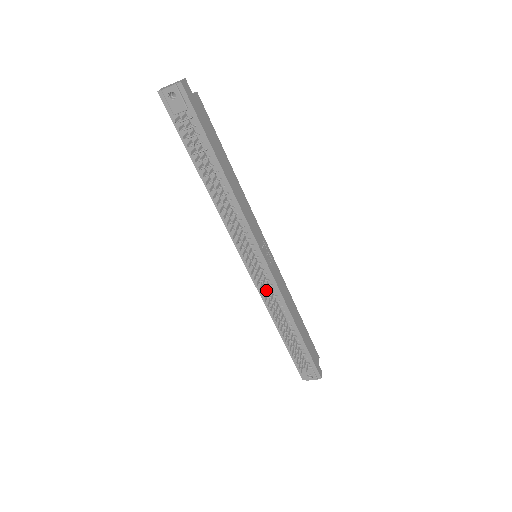
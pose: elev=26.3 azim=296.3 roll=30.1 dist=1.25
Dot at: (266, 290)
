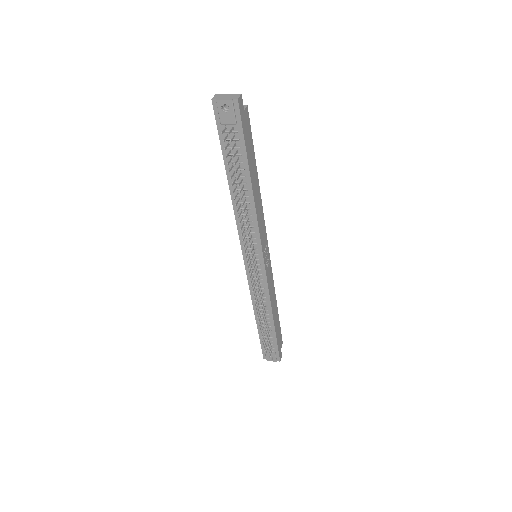
Dot at: (256, 286)
